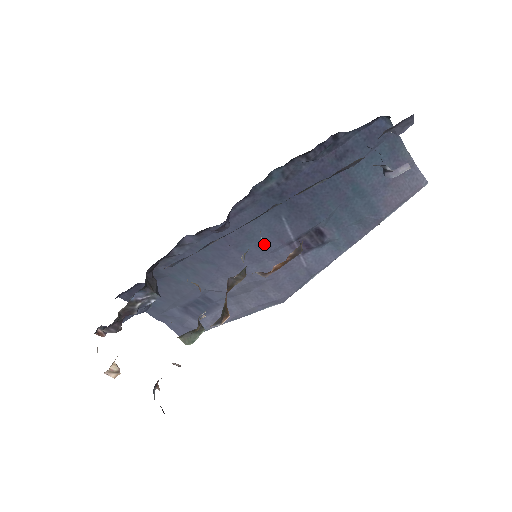
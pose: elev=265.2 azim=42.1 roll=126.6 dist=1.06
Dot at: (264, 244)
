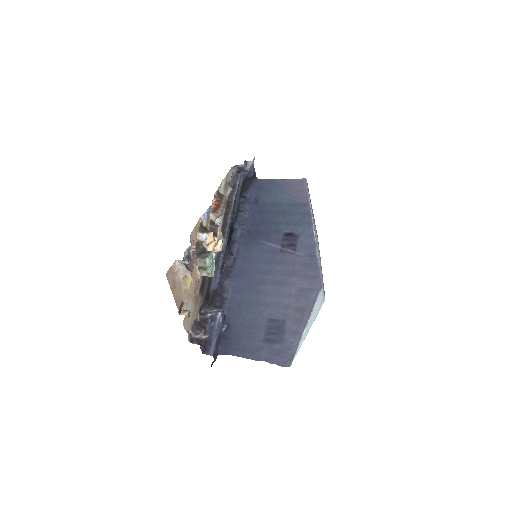
Dot at: (267, 260)
